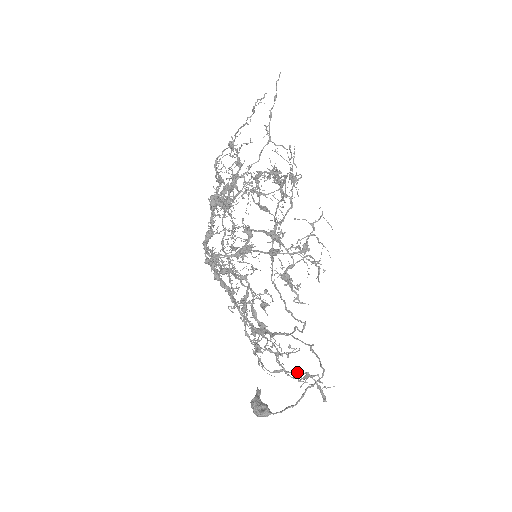
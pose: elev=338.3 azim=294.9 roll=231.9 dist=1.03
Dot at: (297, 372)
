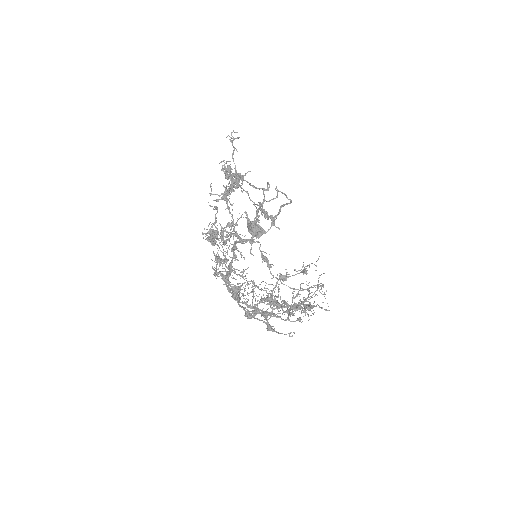
Dot at: occluded
